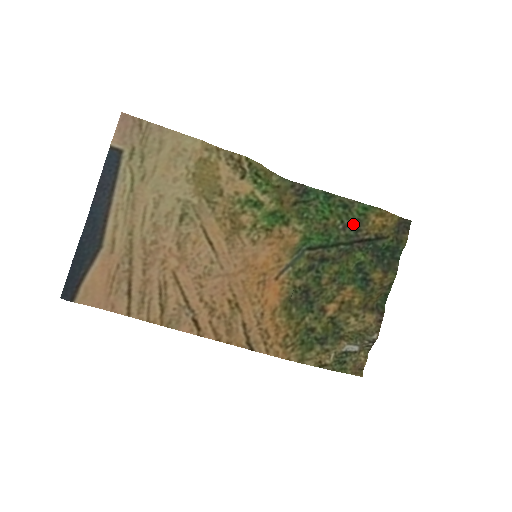
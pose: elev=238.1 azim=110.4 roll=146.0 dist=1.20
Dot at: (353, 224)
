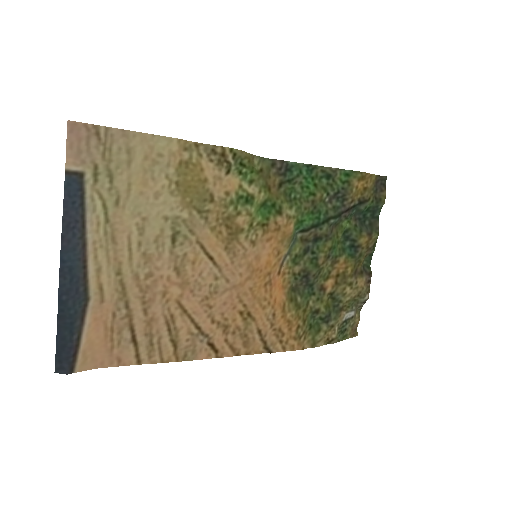
Dot at: (339, 194)
